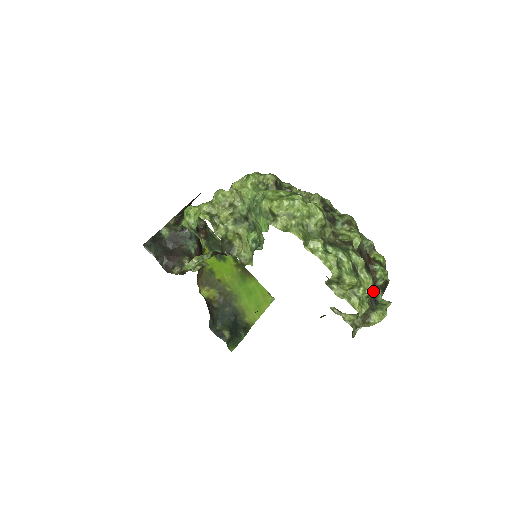
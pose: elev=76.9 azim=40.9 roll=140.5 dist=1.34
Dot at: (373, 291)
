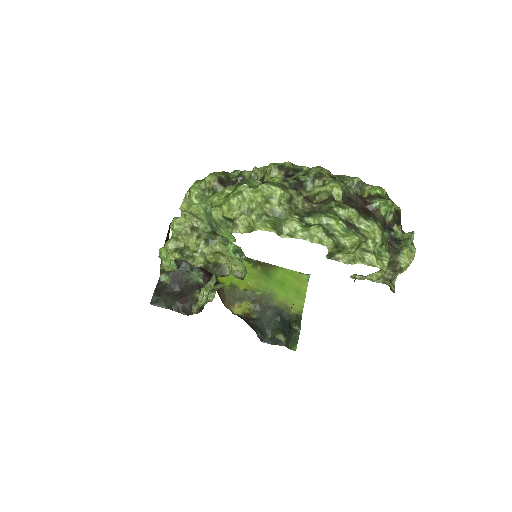
Dot at: (384, 235)
